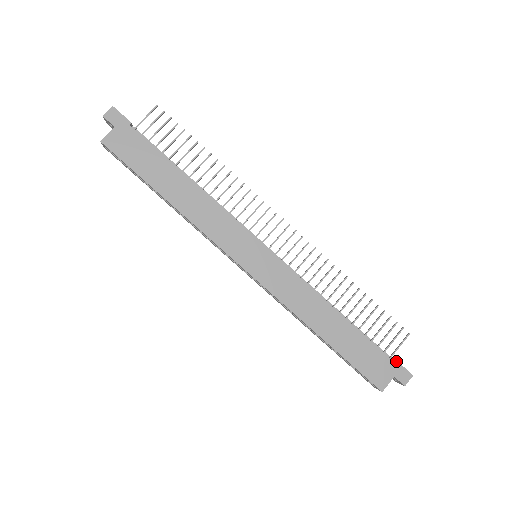
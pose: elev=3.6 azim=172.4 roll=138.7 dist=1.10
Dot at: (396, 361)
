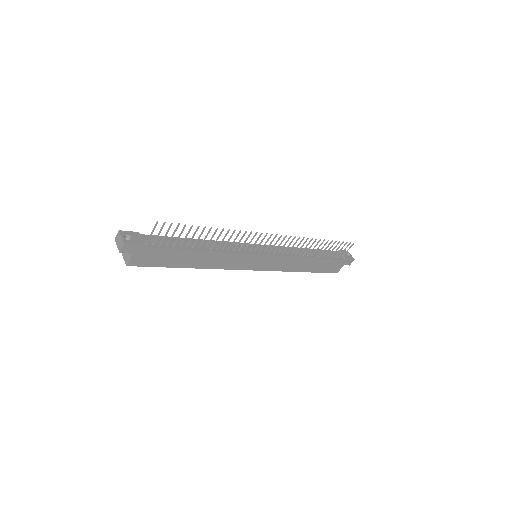
Dot at: (346, 259)
